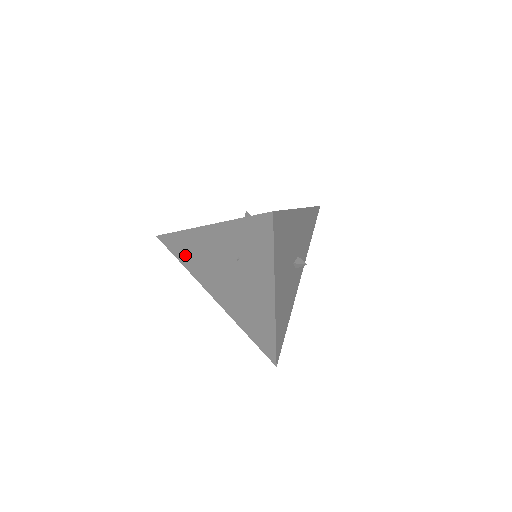
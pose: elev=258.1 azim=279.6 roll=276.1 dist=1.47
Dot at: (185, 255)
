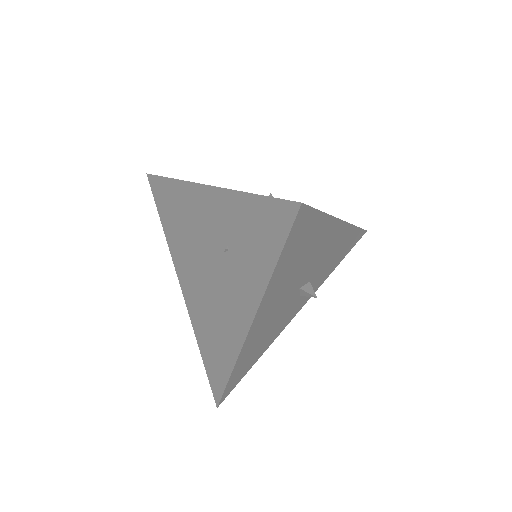
Dot at: (168, 213)
